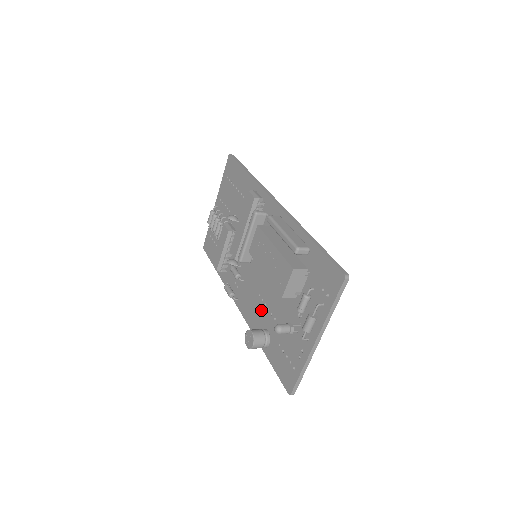
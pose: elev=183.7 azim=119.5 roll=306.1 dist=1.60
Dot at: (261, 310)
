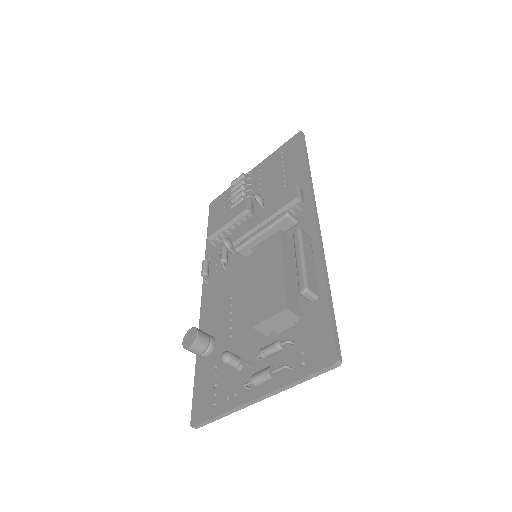
Dot at: (223, 315)
